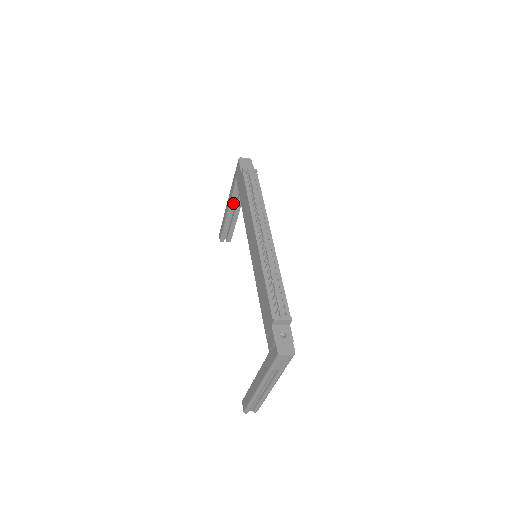
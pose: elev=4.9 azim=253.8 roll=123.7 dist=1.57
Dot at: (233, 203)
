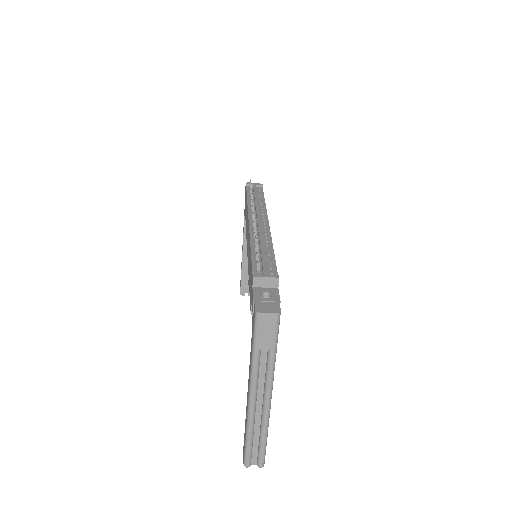
Dot at: occluded
